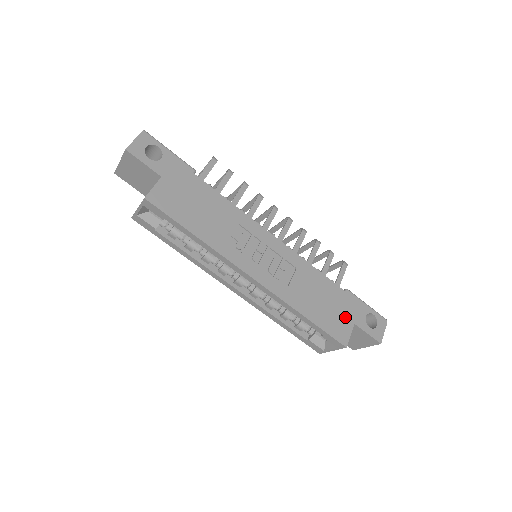
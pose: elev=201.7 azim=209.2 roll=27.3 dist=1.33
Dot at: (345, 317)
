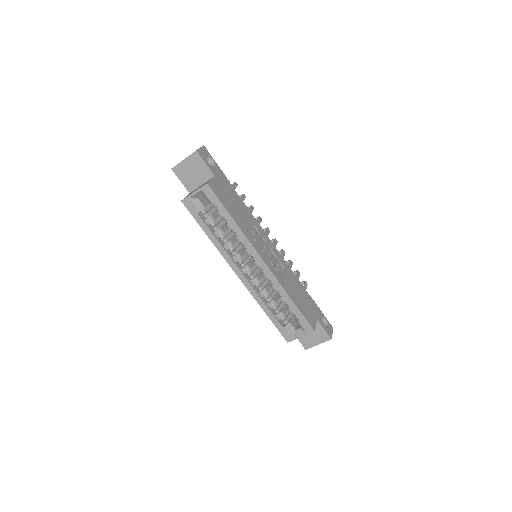
Dot at: (312, 312)
